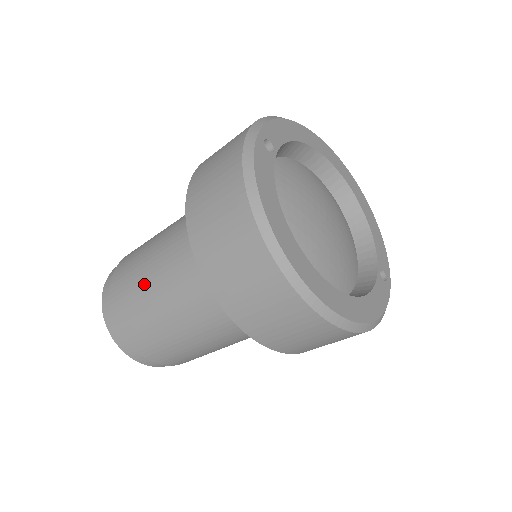
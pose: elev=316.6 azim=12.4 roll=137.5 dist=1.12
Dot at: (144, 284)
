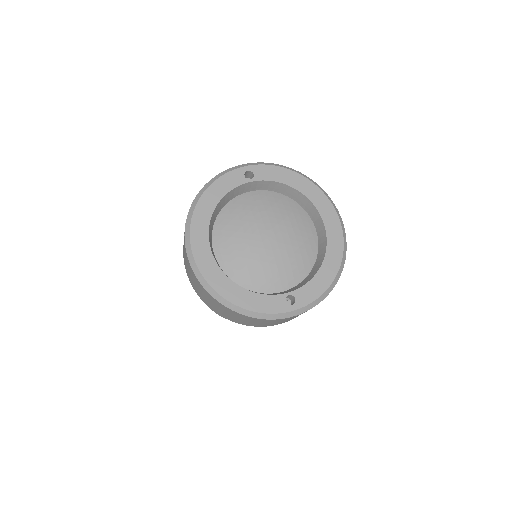
Dot at: occluded
